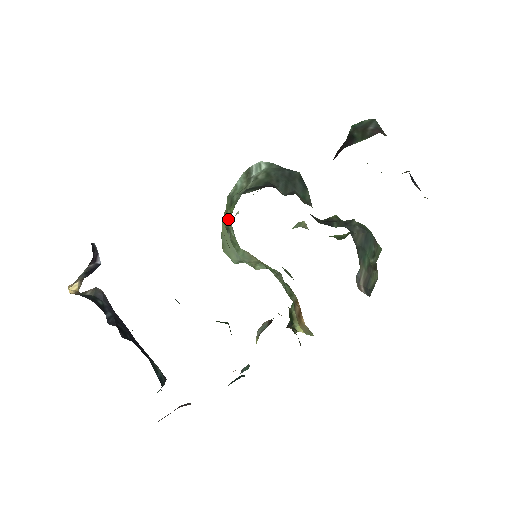
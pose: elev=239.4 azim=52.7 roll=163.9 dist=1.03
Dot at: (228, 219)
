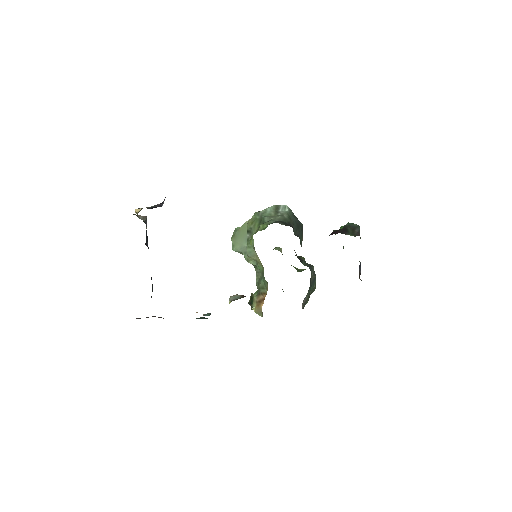
Dot at: (259, 229)
